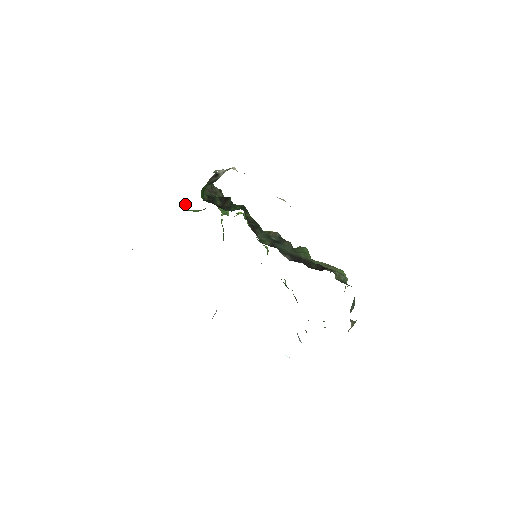
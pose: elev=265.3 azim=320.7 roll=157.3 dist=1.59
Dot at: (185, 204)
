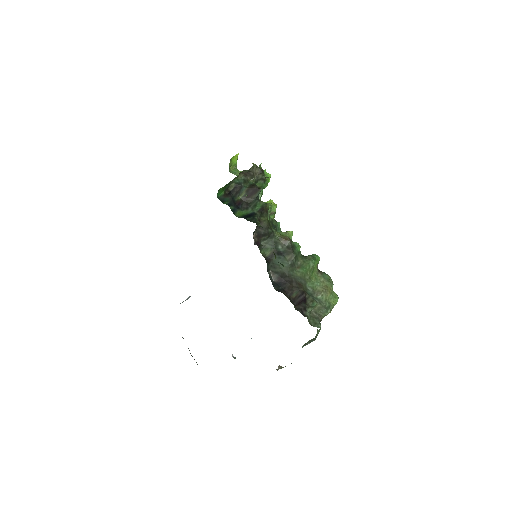
Dot at: (234, 162)
